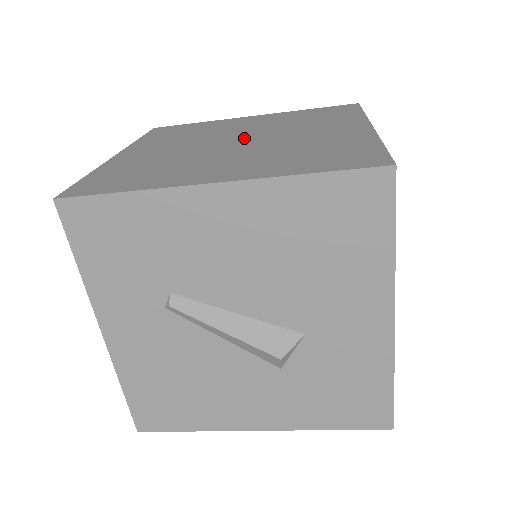
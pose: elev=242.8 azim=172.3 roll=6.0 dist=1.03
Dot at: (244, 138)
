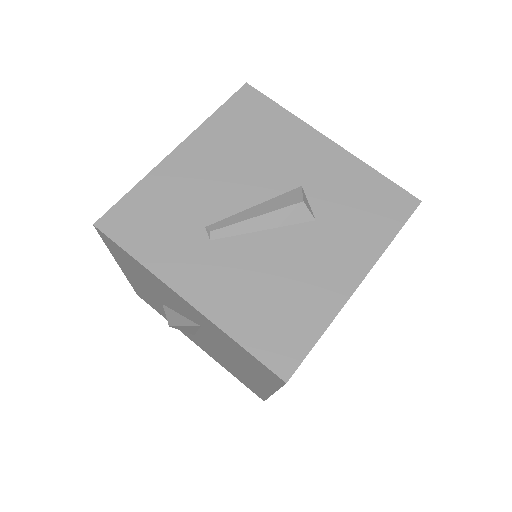
Dot at: occluded
